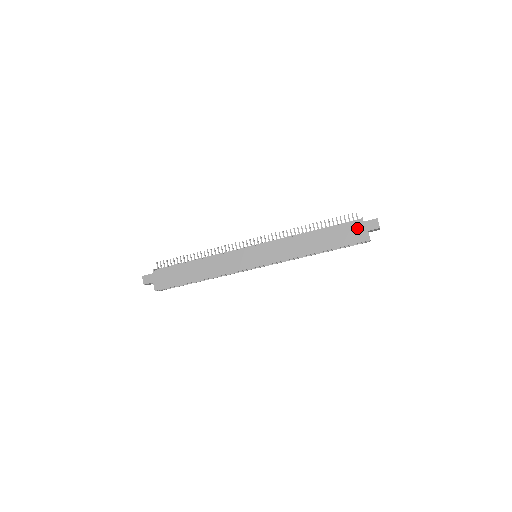
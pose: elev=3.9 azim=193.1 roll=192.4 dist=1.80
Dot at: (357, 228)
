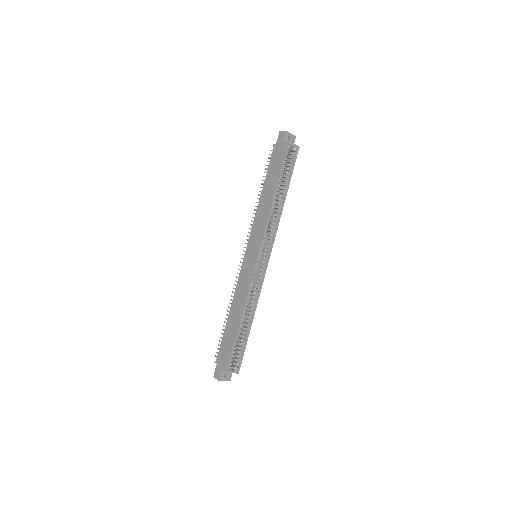
Dot at: (277, 151)
